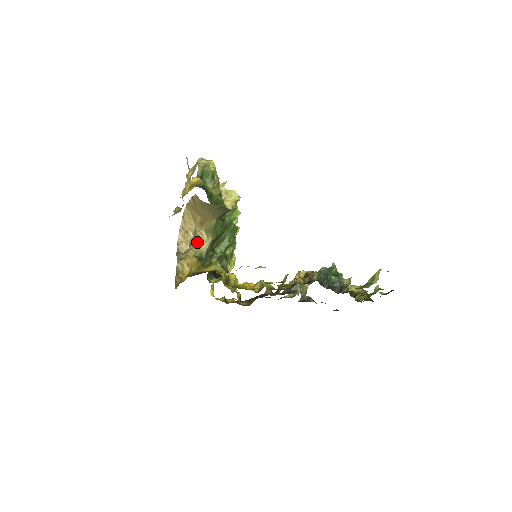
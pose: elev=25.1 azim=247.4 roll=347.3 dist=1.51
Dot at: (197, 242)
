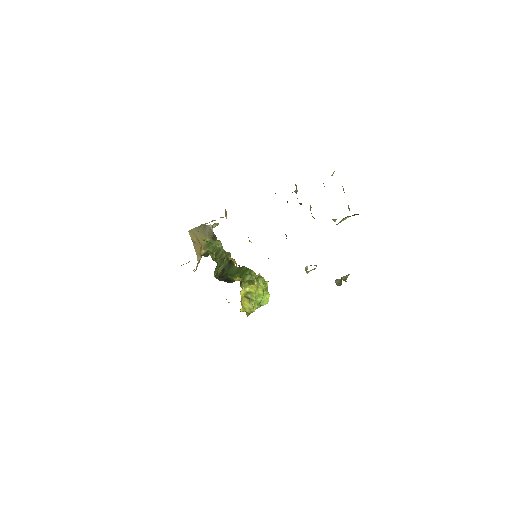
Dot at: occluded
